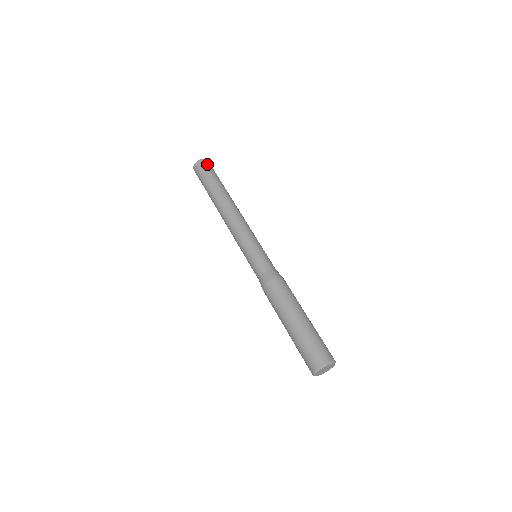
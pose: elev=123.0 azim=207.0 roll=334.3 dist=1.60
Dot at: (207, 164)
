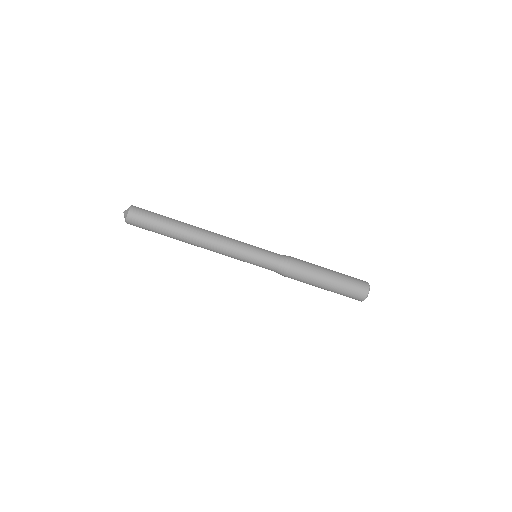
Dot at: (135, 222)
